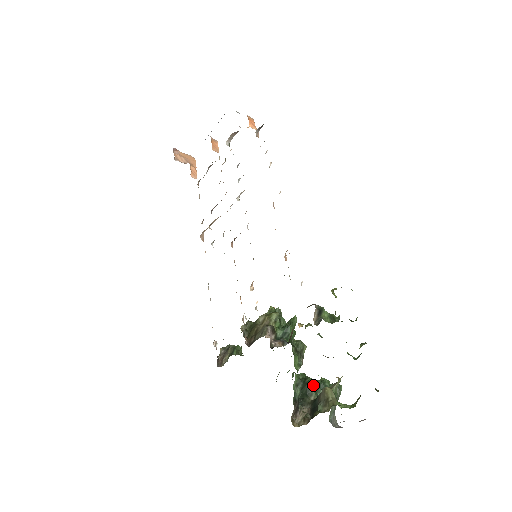
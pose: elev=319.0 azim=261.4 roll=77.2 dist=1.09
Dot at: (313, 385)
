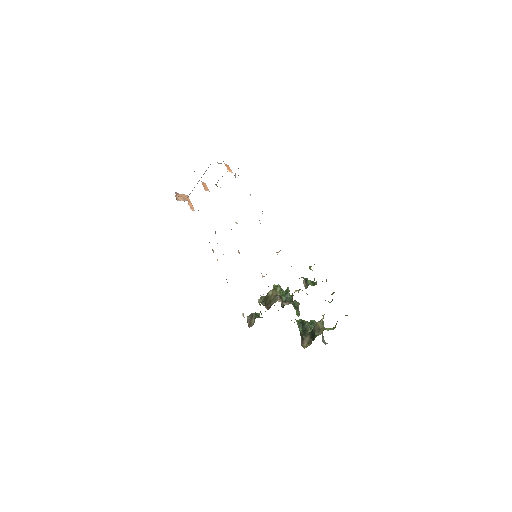
Dot at: (308, 324)
